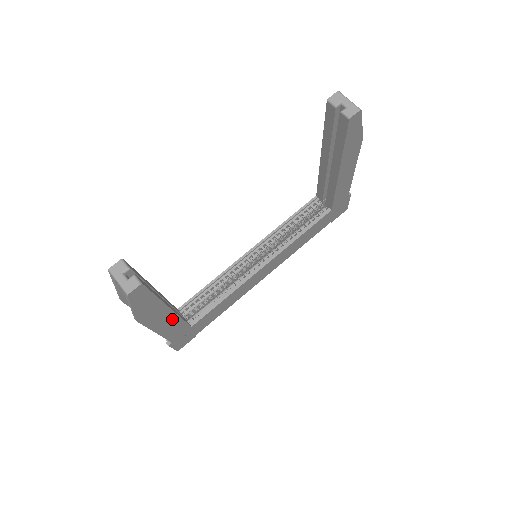
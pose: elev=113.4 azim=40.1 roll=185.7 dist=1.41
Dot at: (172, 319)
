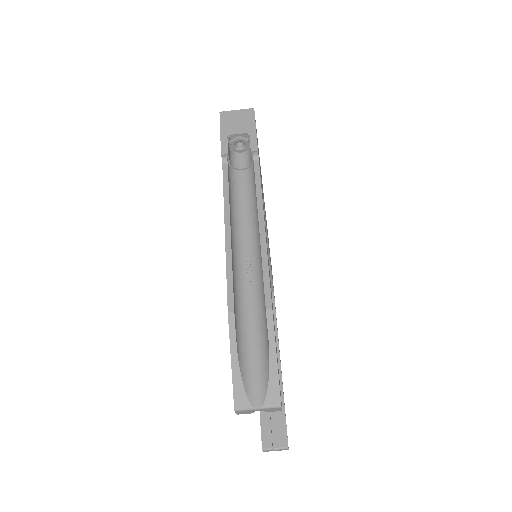
Dot at: occluded
